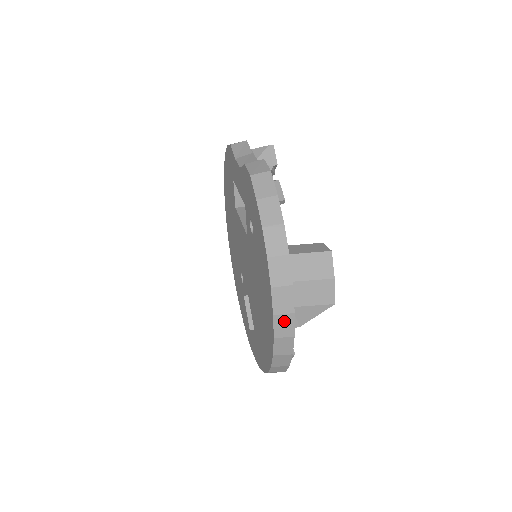
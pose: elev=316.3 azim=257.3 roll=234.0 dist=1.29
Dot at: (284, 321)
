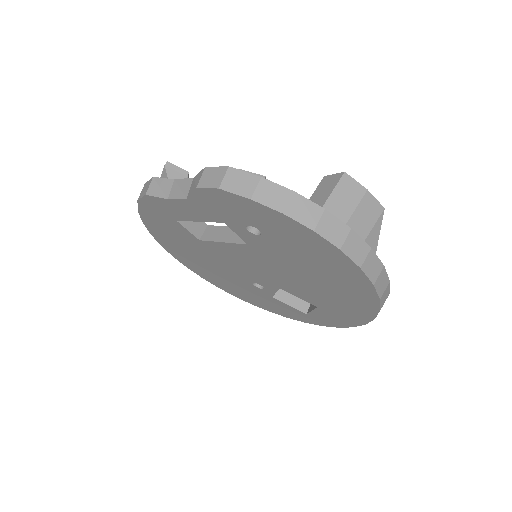
Dot at: (370, 263)
